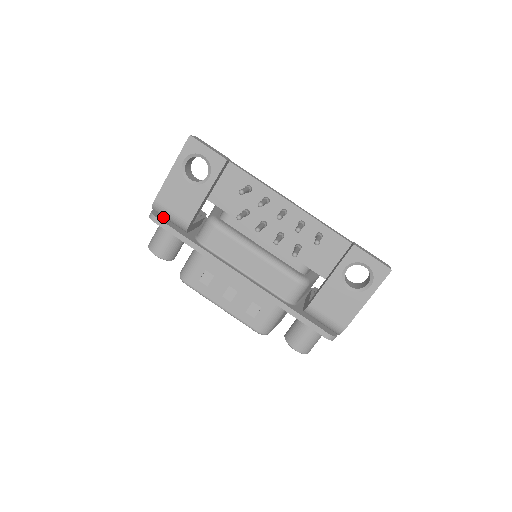
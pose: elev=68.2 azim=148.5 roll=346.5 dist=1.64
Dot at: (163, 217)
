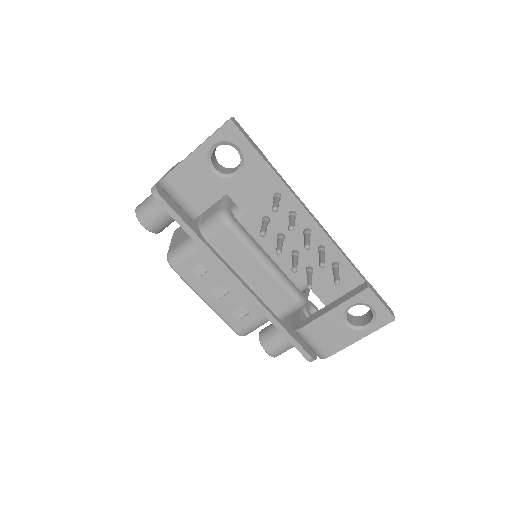
Dot at: (167, 195)
